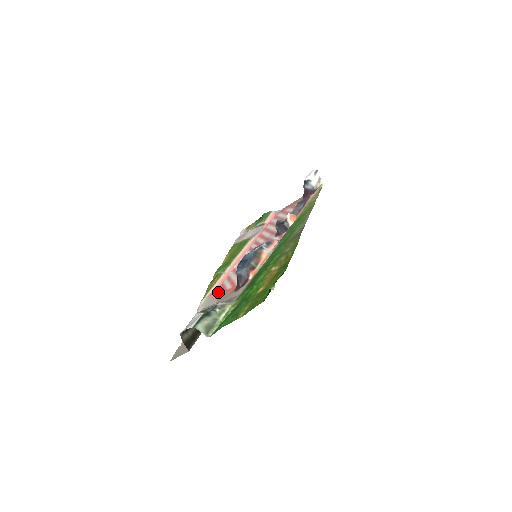
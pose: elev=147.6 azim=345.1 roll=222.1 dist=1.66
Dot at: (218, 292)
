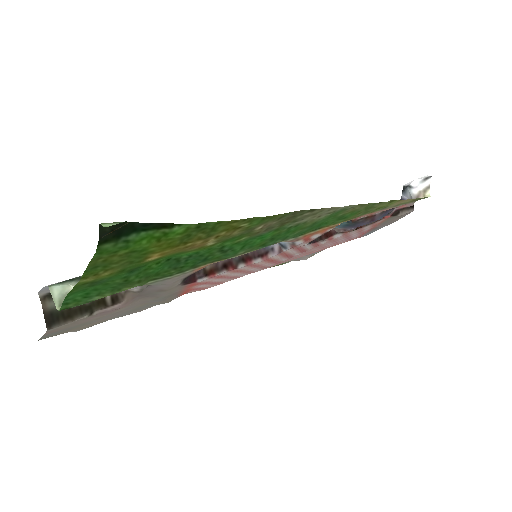
Dot at: (187, 292)
